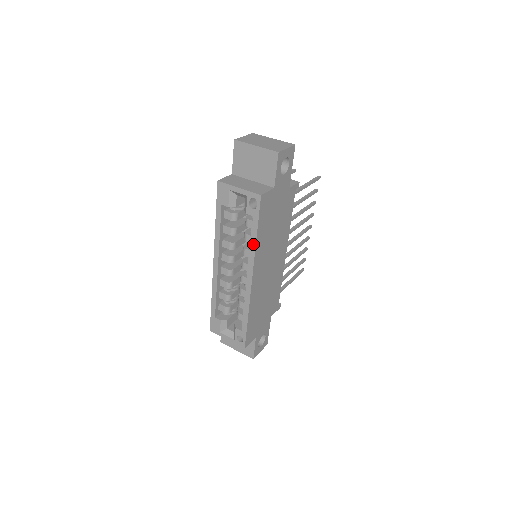
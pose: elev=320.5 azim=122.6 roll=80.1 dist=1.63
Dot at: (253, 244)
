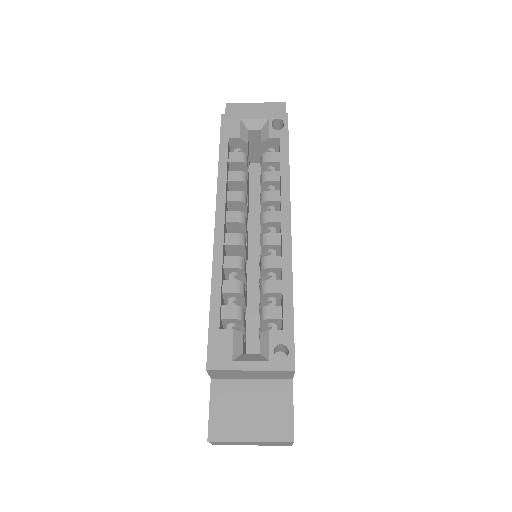
Dot at: (285, 171)
